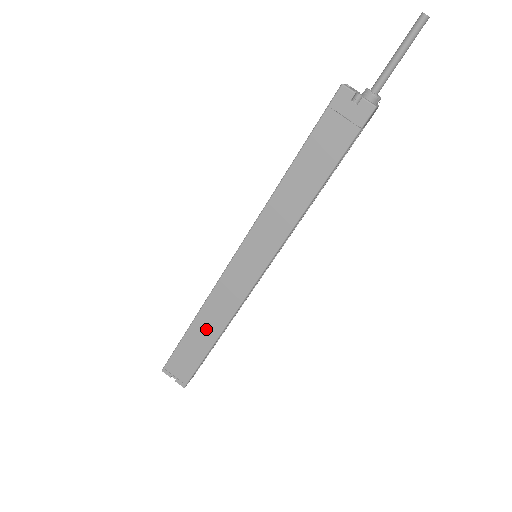
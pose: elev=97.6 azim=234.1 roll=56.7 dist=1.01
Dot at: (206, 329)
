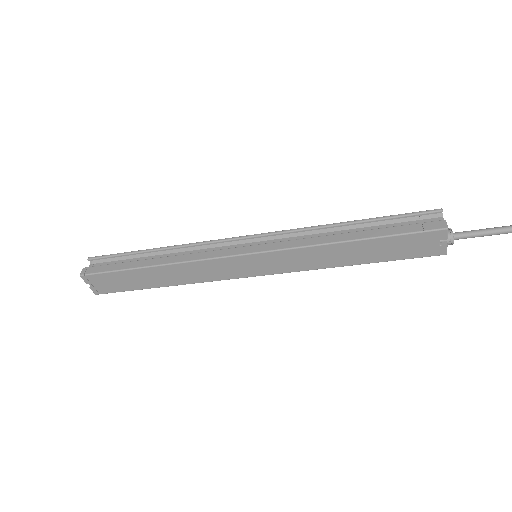
Dot at: (162, 277)
